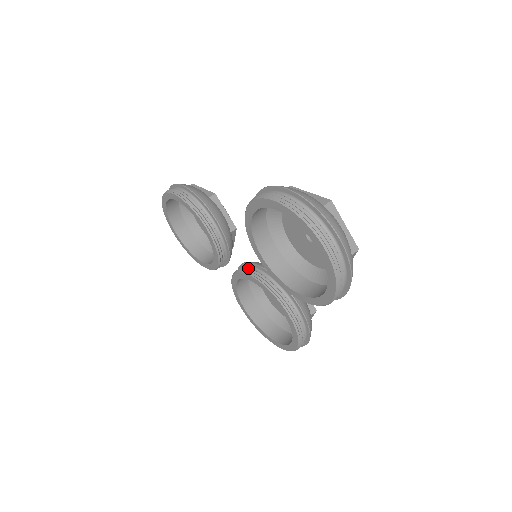
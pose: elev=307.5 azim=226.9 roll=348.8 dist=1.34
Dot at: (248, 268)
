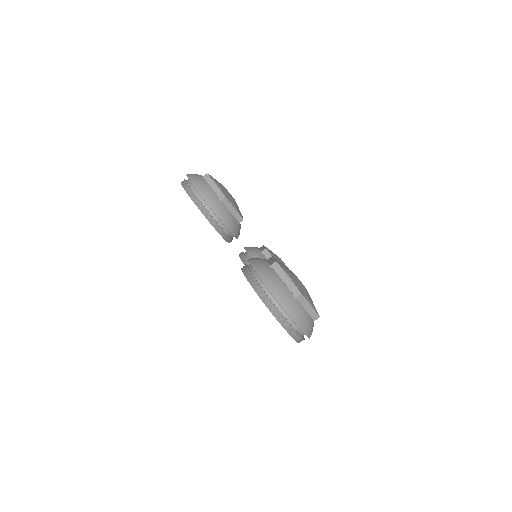
Dot at: (249, 264)
